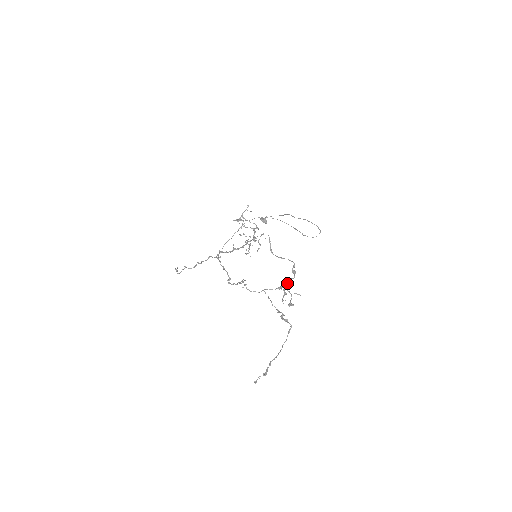
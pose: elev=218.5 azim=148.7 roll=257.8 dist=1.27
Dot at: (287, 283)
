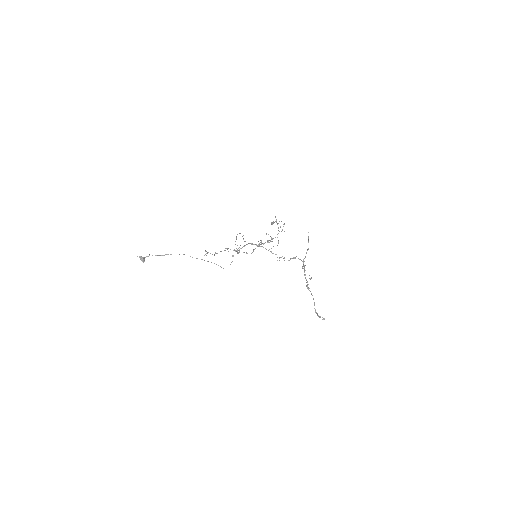
Dot at: occluded
